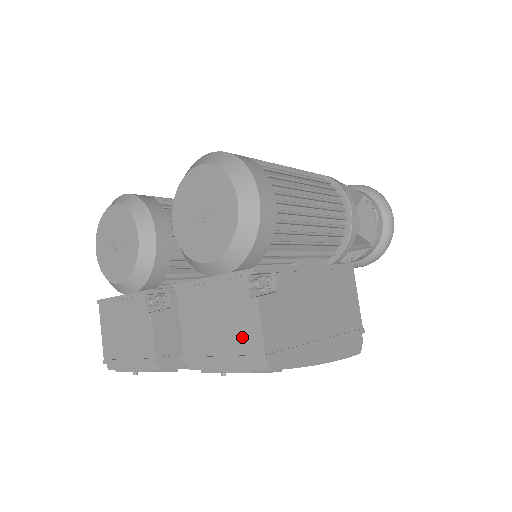
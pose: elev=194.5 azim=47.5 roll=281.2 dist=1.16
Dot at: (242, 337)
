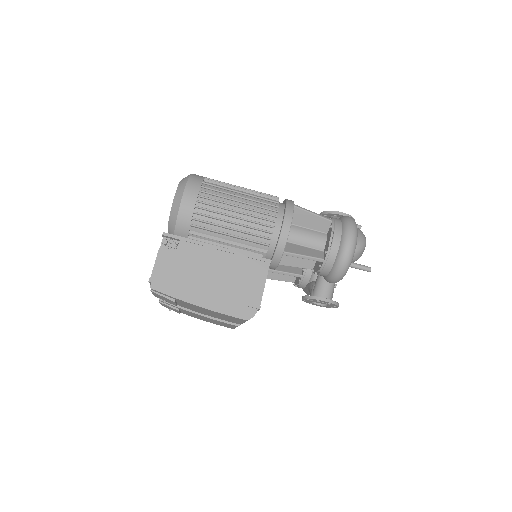
Dot at: occluded
